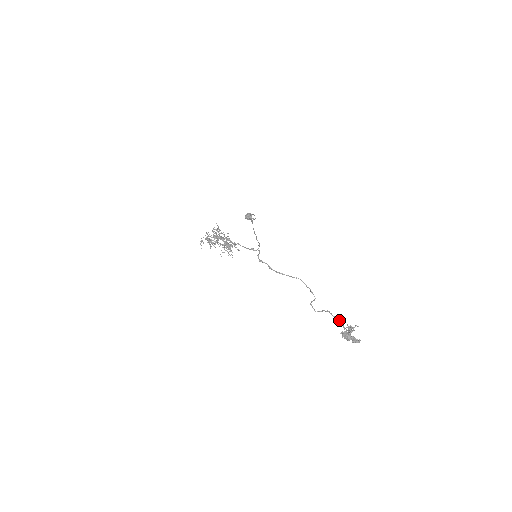
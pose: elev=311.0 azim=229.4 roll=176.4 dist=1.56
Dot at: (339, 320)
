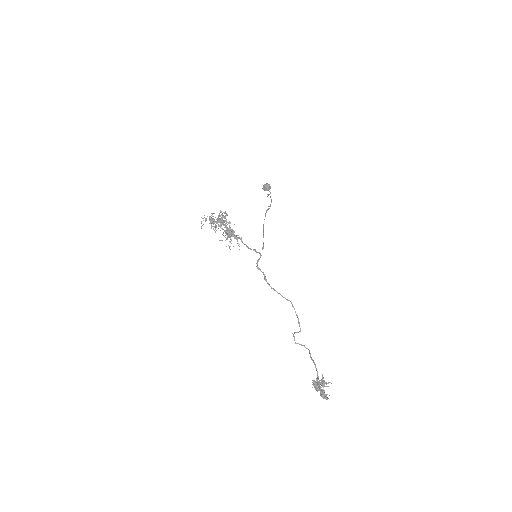
Dot at: occluded
